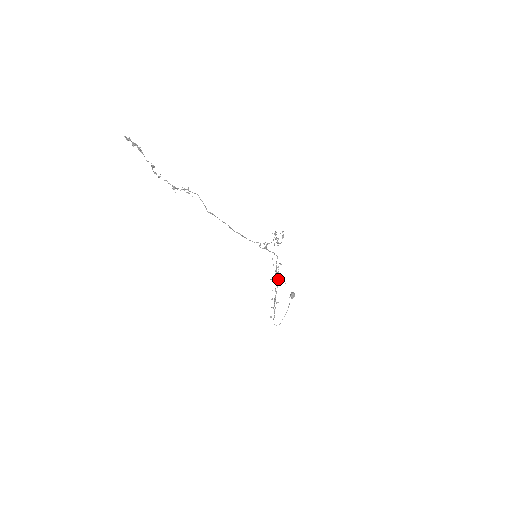
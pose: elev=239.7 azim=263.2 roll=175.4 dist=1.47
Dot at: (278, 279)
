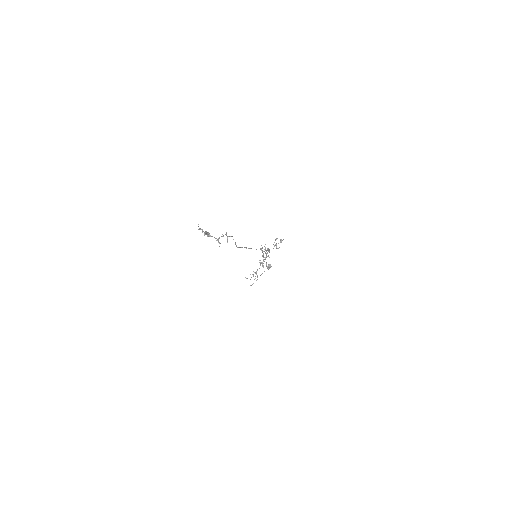
Dot at: occluded
